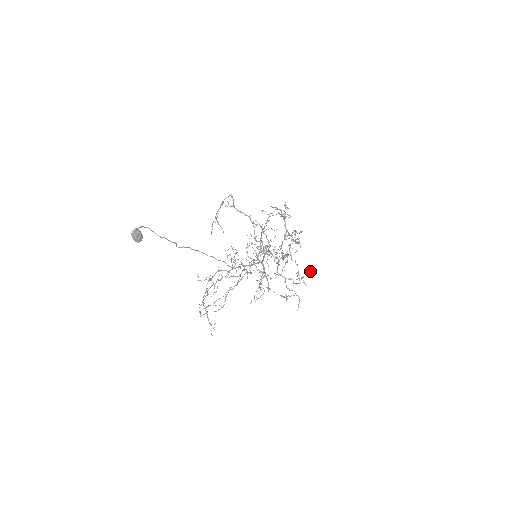
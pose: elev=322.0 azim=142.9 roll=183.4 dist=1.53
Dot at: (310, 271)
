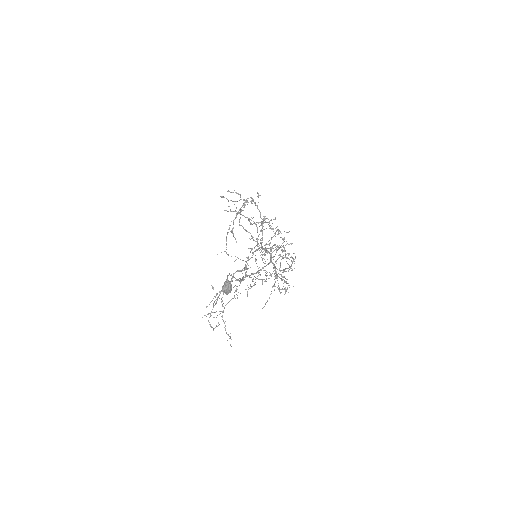
Dot at: occluded
